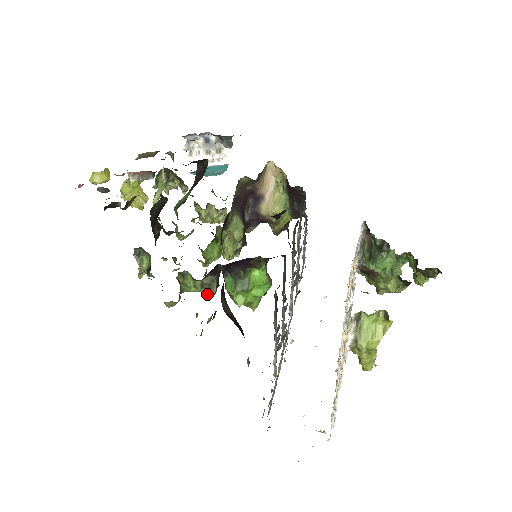
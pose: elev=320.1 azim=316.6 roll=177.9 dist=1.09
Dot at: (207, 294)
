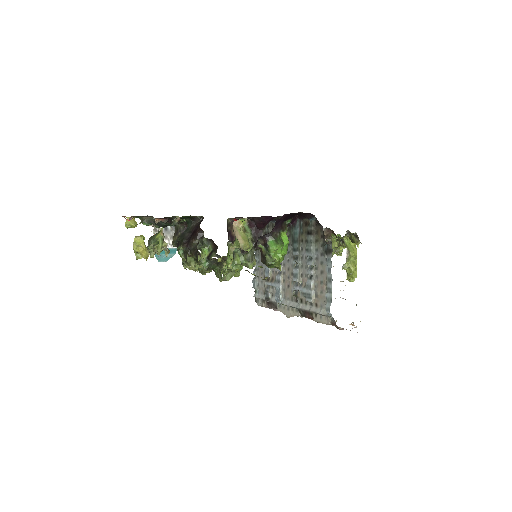
Dot at: (250, 266)
